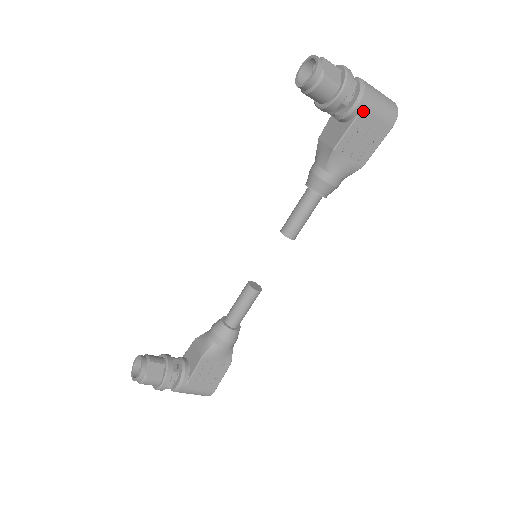
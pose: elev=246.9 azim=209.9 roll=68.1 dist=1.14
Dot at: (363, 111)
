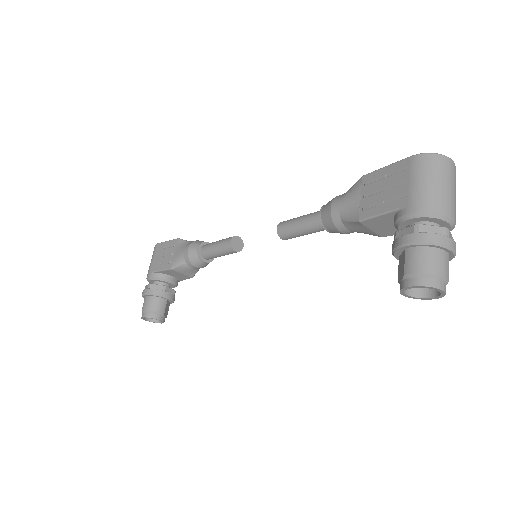
Dot at: occluded
